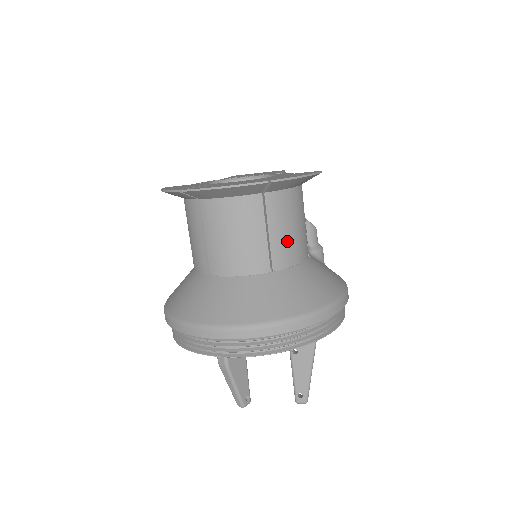
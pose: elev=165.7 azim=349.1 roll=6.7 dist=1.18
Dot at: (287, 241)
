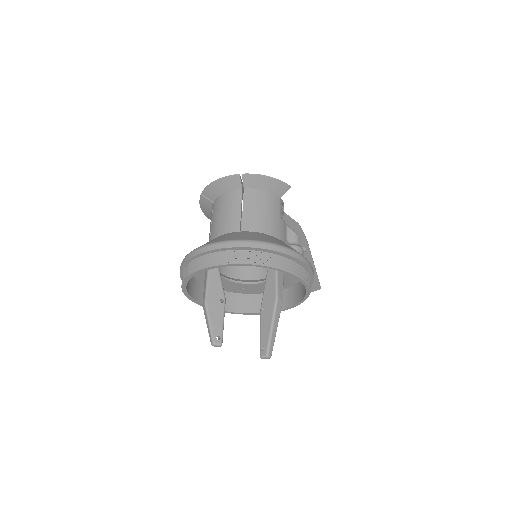
Dot at: (256, 217)
